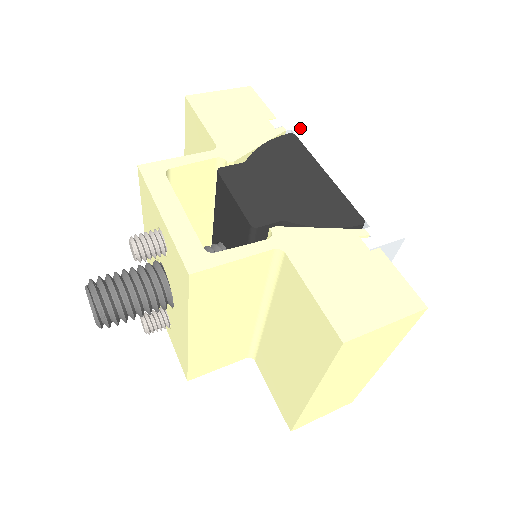
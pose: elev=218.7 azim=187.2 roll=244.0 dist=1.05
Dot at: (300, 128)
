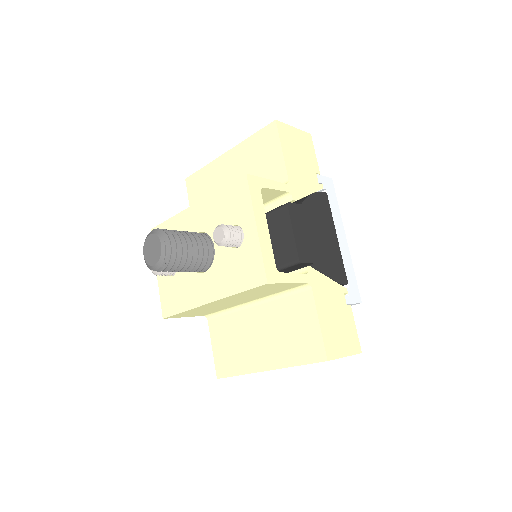
Dot at: (330, 191)
